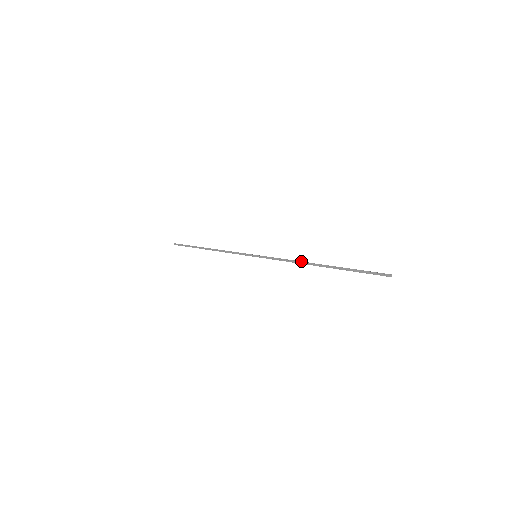
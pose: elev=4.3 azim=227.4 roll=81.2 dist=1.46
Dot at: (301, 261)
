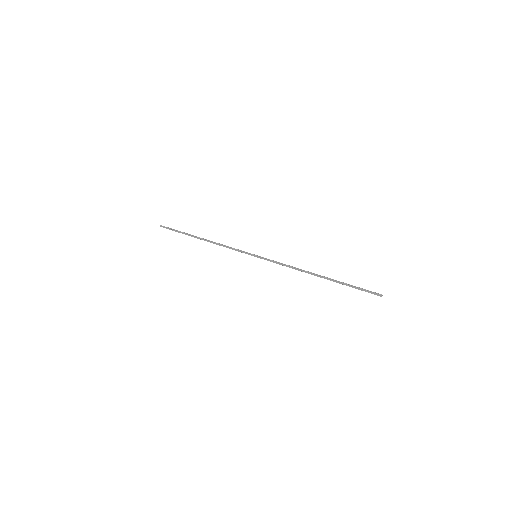
Dot at: occluded
